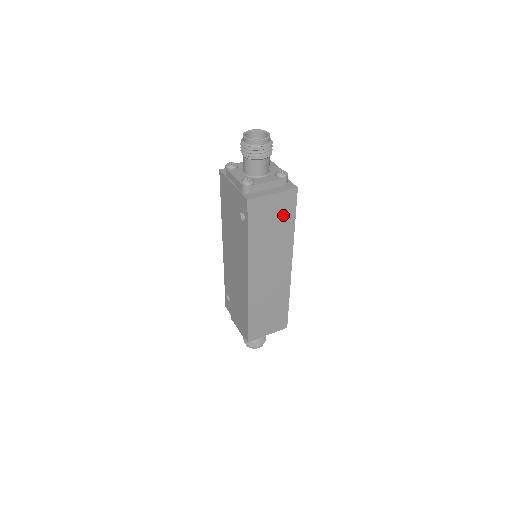
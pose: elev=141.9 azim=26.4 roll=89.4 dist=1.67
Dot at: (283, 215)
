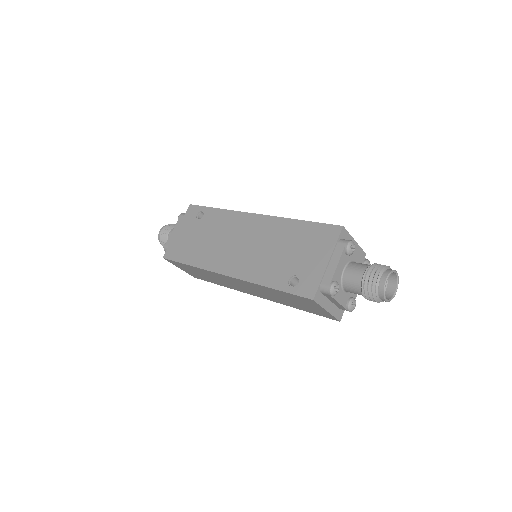
Dot at: (307, 308)
